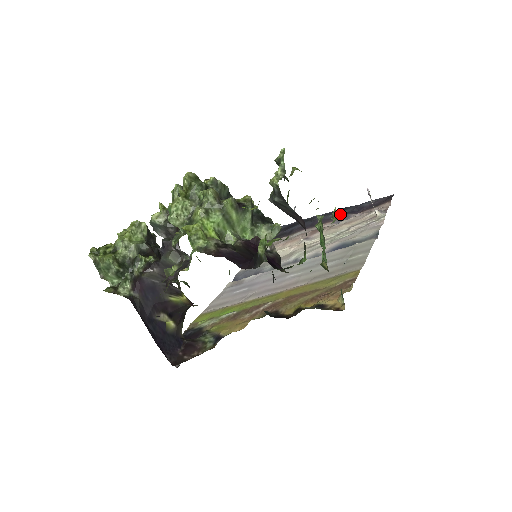
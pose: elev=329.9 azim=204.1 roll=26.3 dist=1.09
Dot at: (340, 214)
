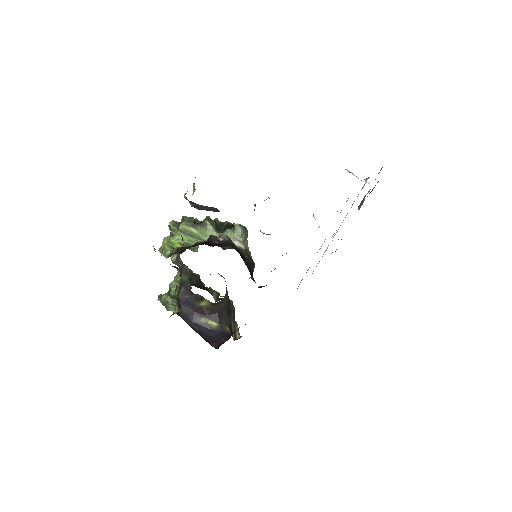
Dot at: occluded
